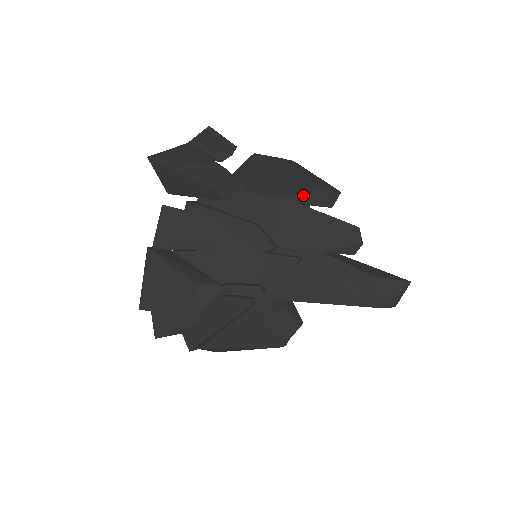
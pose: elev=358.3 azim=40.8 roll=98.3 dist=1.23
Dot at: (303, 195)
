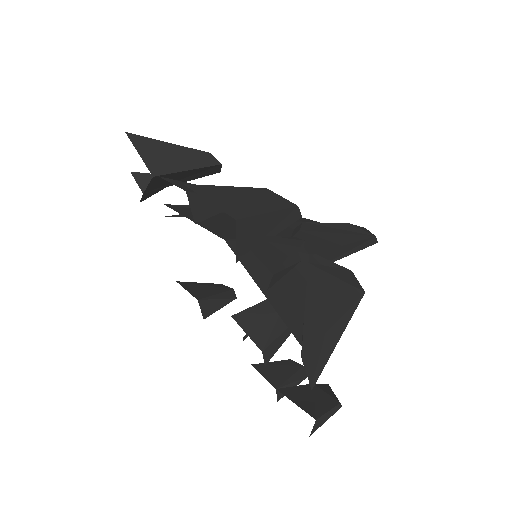
Dot at: occluded
